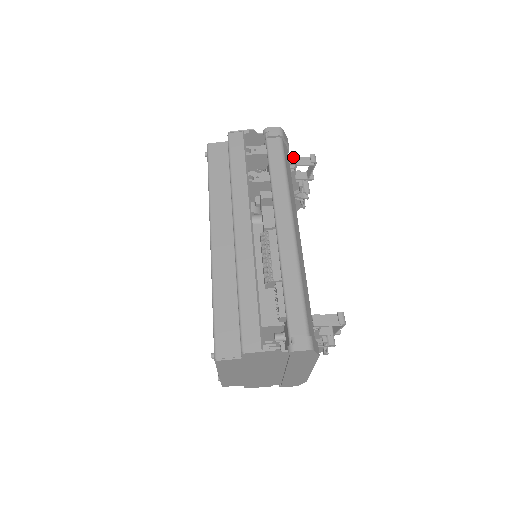
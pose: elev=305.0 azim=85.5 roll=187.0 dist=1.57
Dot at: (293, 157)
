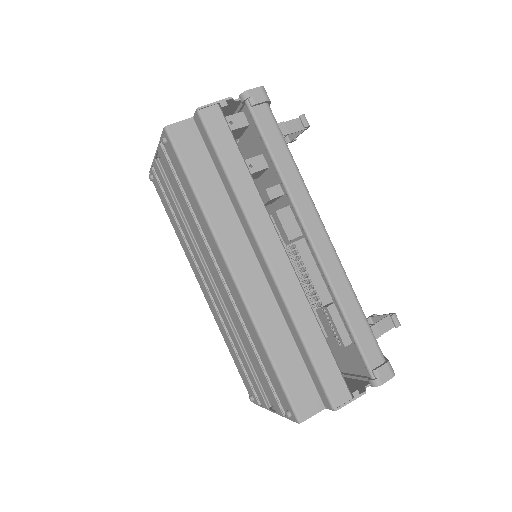
Dot at: (281, 124)
